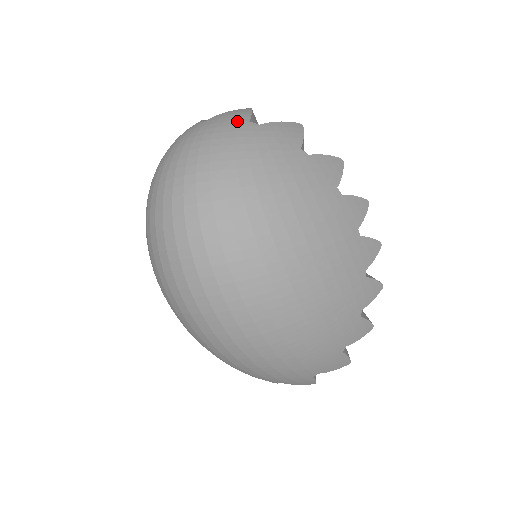
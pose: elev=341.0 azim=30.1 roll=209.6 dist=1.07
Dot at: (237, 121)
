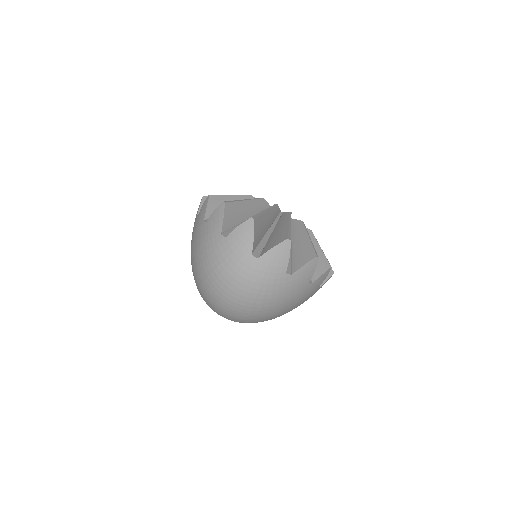
Dot at: (278, 273)
